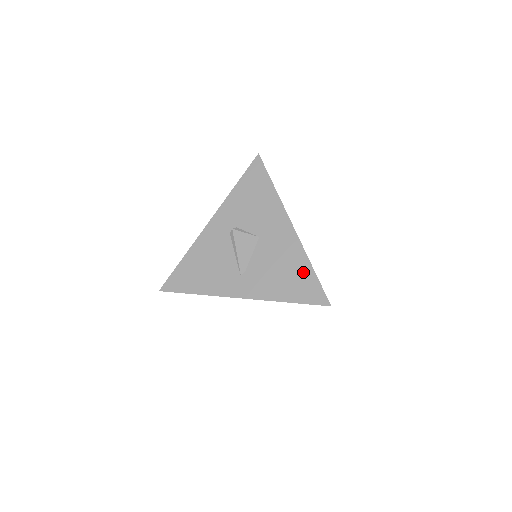
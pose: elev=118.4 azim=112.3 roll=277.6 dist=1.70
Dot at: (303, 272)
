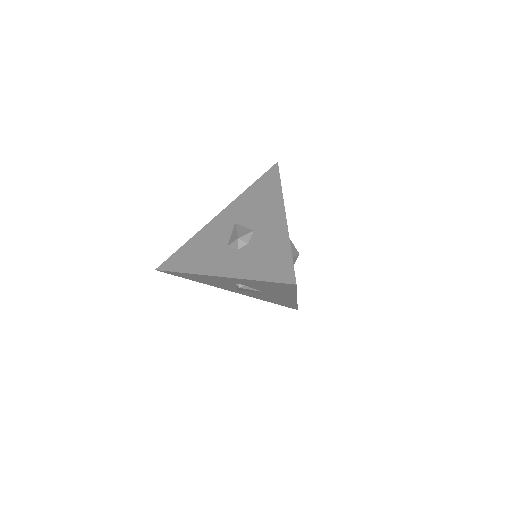
Dot at: (288, 304)
